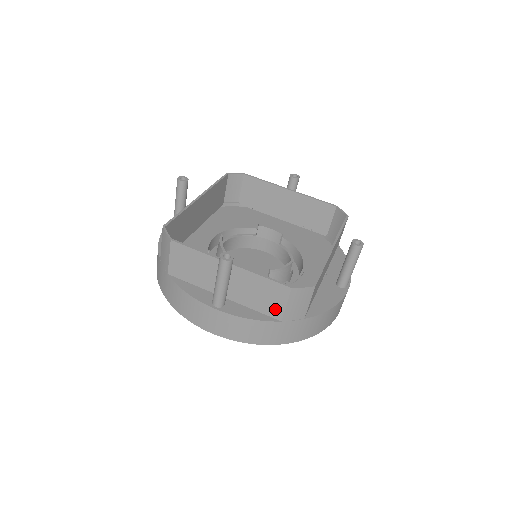
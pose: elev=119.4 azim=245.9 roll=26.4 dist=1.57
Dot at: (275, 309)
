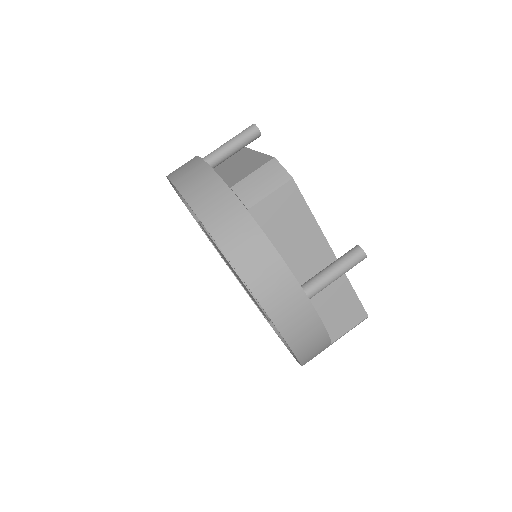
Dot at: (239, 178)
